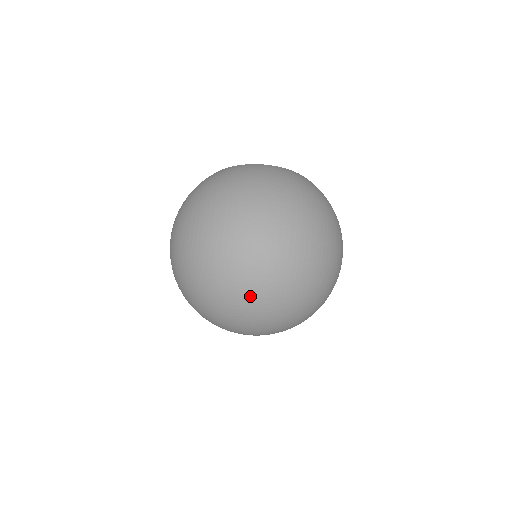
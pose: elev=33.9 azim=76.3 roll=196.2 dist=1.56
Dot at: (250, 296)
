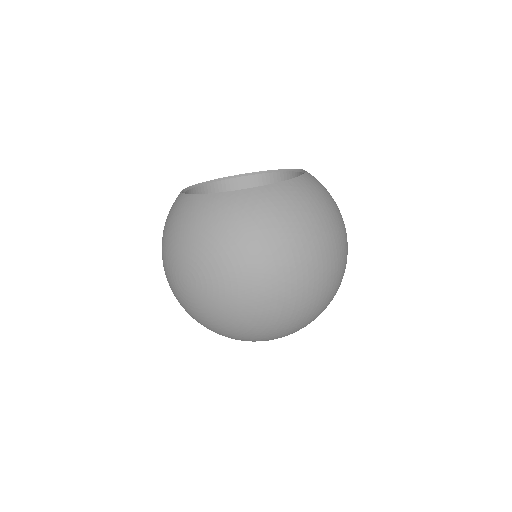
Dot at: (304, 325)
